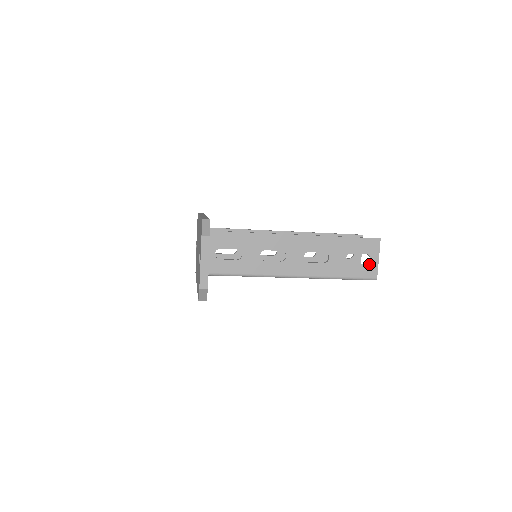
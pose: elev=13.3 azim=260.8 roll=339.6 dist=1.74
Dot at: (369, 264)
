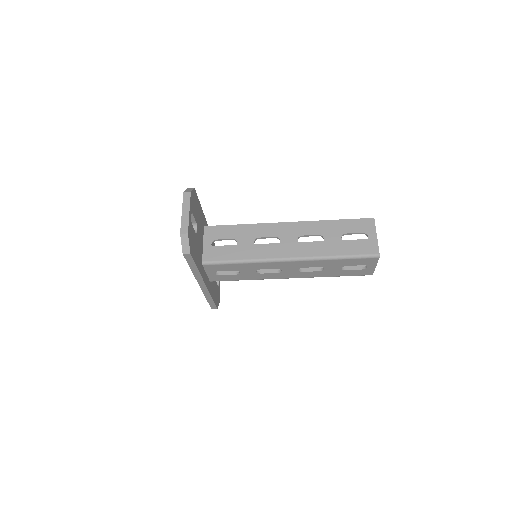
Dot at: (367, 241)
